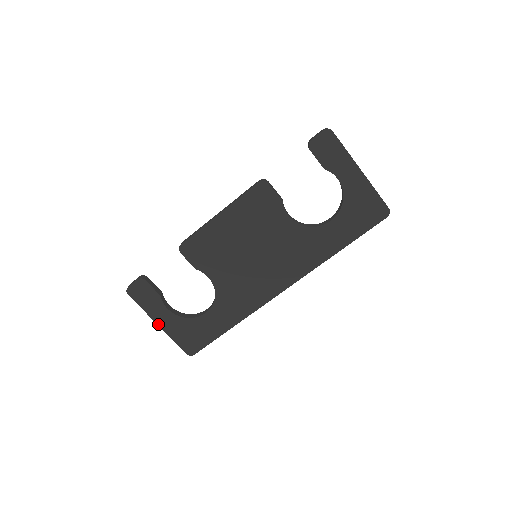
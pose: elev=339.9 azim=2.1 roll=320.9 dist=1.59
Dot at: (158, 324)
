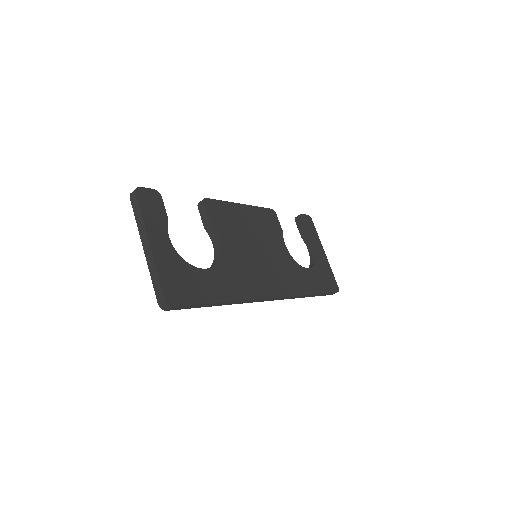
Dot at: (150, 243)
